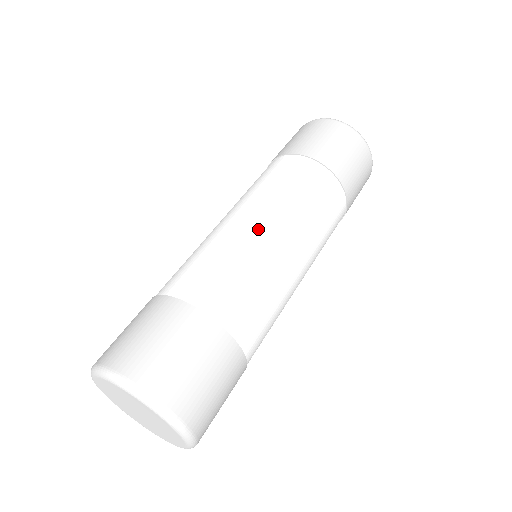
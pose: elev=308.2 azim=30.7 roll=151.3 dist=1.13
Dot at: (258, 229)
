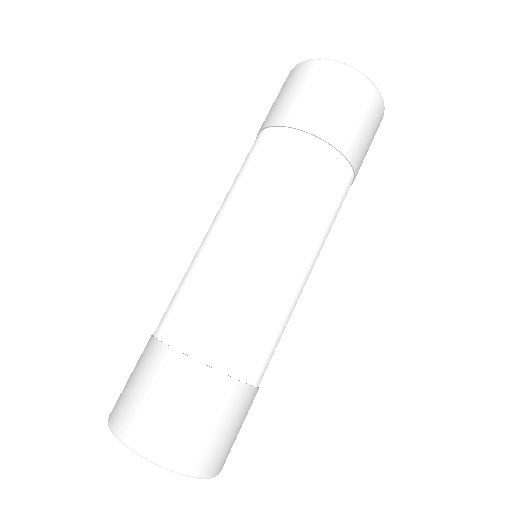
Dot at: (246, 246)
